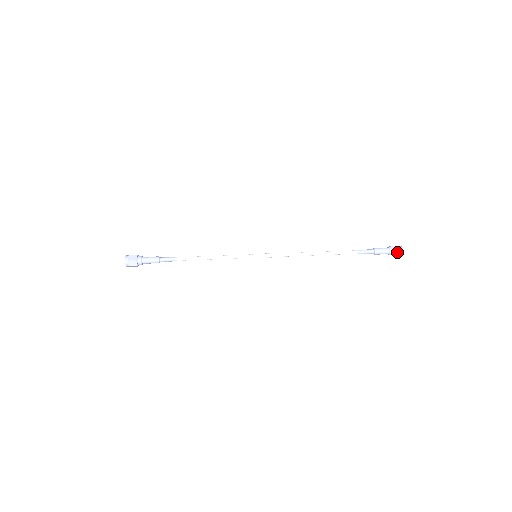
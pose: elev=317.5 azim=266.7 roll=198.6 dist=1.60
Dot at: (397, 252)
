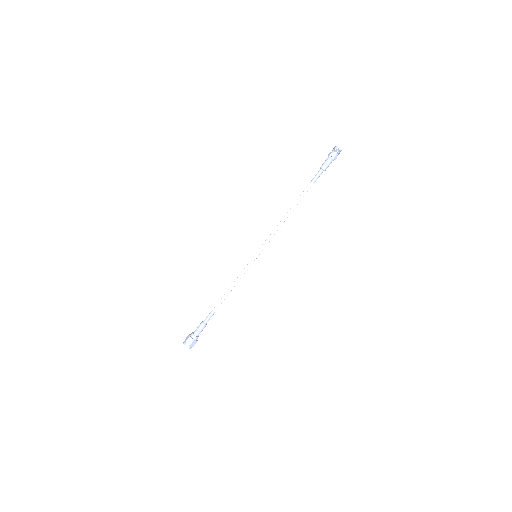
Dot at: occluded
